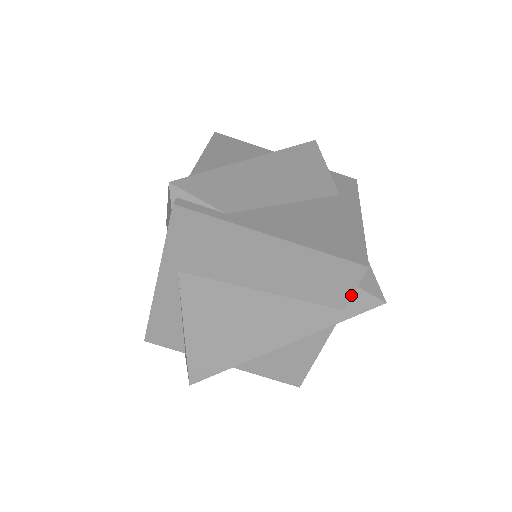
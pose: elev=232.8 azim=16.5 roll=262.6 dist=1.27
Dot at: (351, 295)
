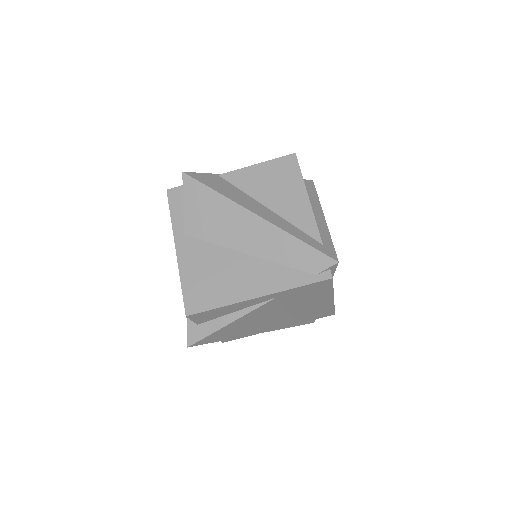
Dot at: occluded
